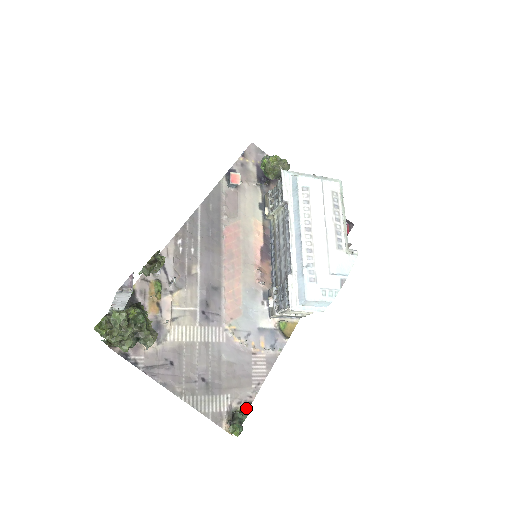
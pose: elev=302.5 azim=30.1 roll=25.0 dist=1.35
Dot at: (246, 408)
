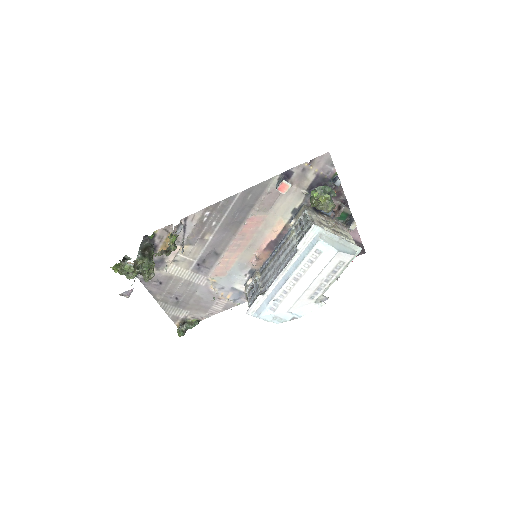
Dot at: (195, 323)
